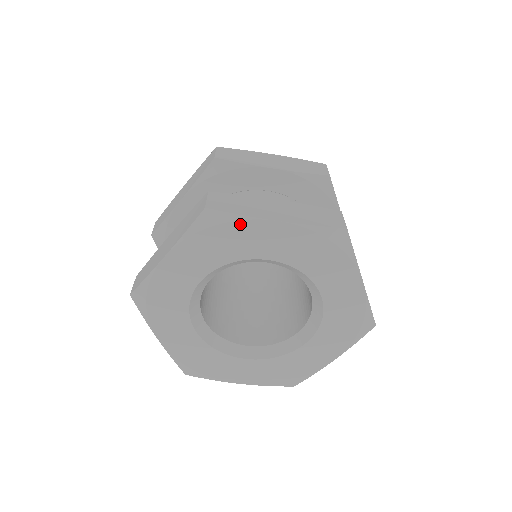
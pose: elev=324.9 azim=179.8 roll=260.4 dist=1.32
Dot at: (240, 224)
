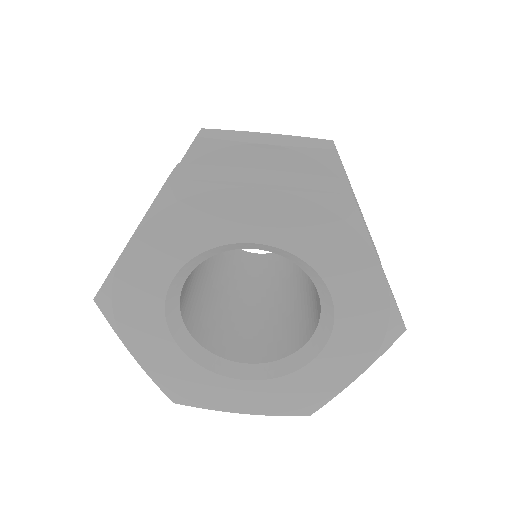
Dot at: (213, 196)
